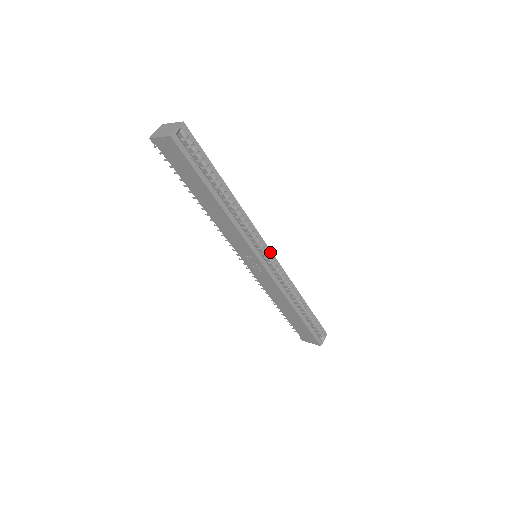
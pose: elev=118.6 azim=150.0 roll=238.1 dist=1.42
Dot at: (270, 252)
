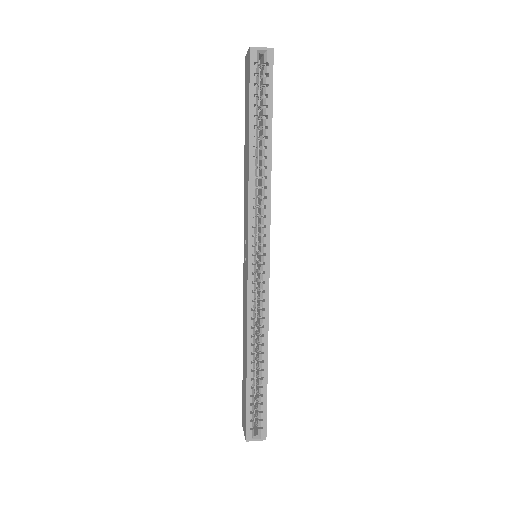
Dot at: (268, 259)
